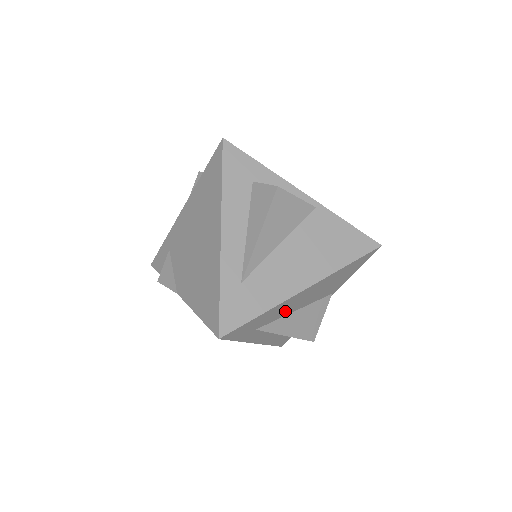
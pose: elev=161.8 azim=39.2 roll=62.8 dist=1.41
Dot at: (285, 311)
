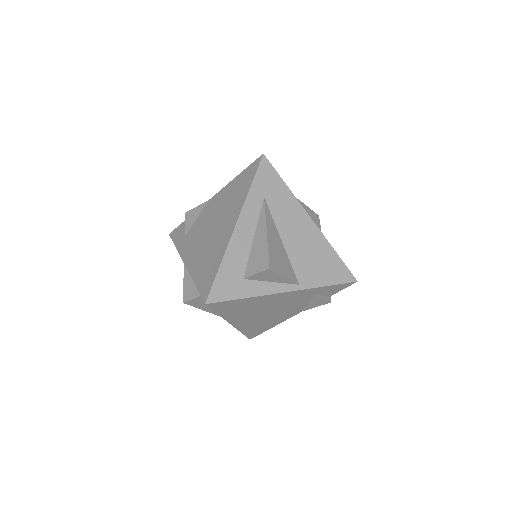
Dot at: (283, 220)
